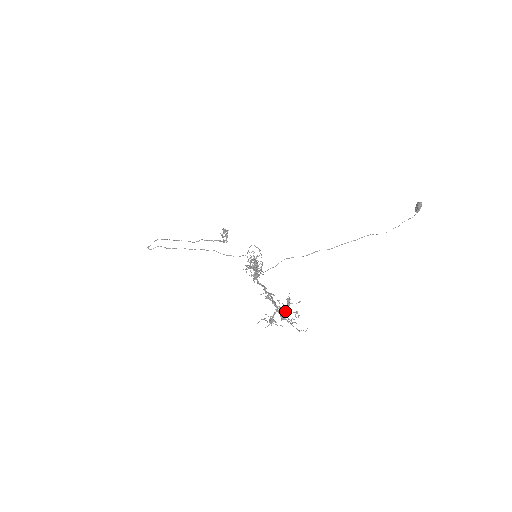
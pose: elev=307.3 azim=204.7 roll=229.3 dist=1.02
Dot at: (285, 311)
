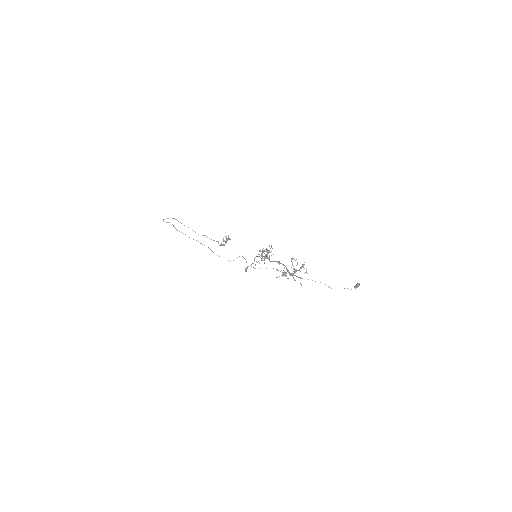
Dot at: (296, 271)
